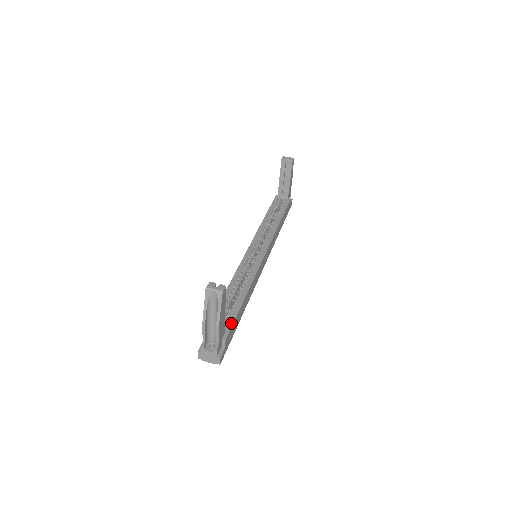
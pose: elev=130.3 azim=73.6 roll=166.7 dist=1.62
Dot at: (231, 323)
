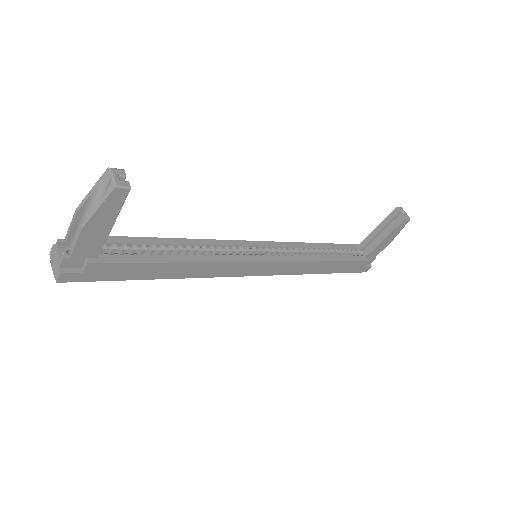
Dot at: (122, 260)
